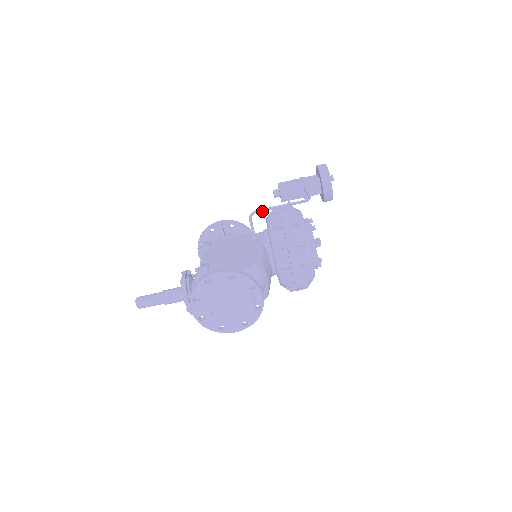
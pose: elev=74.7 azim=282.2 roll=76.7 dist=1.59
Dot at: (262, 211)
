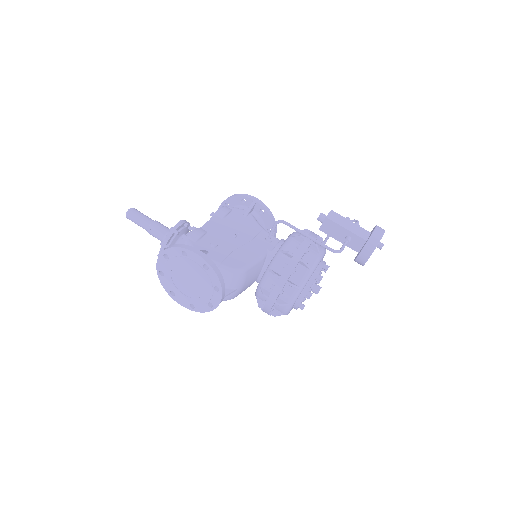
Dot at: (290, 227)
